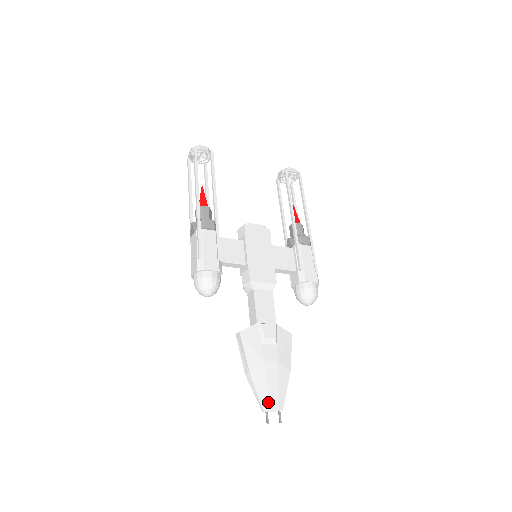
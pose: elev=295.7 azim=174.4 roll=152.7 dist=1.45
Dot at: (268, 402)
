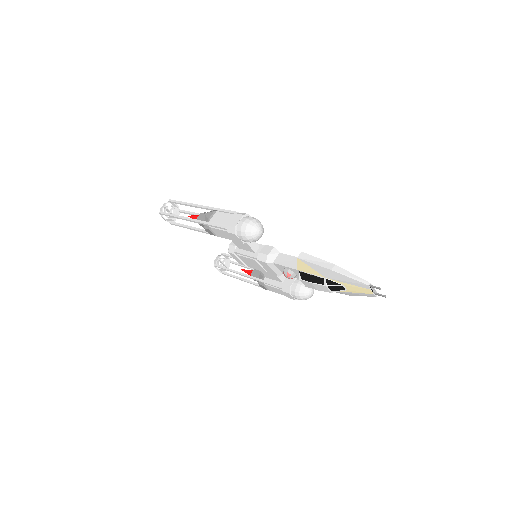
Dot at: occluded
